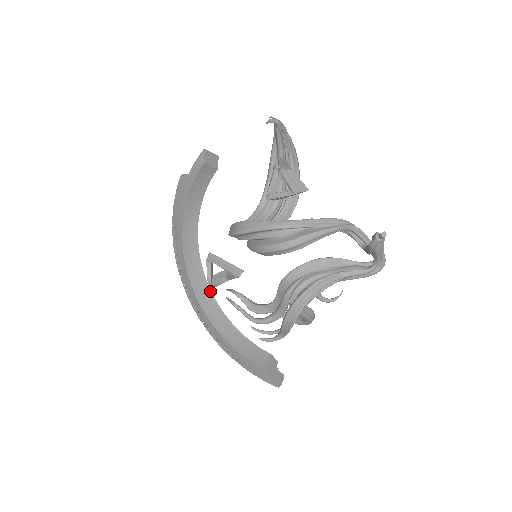
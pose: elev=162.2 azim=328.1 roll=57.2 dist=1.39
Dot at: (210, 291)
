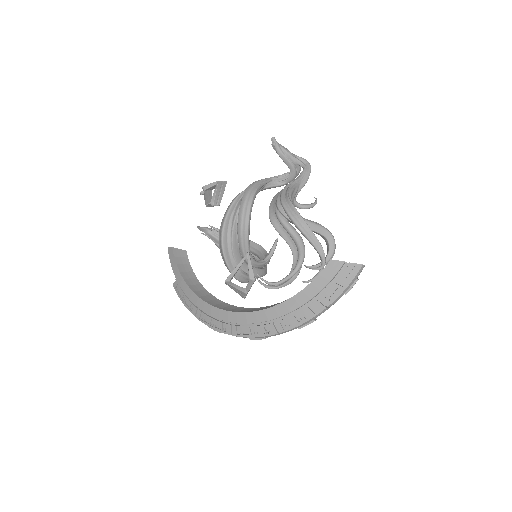
Dot at: (256, 308)
